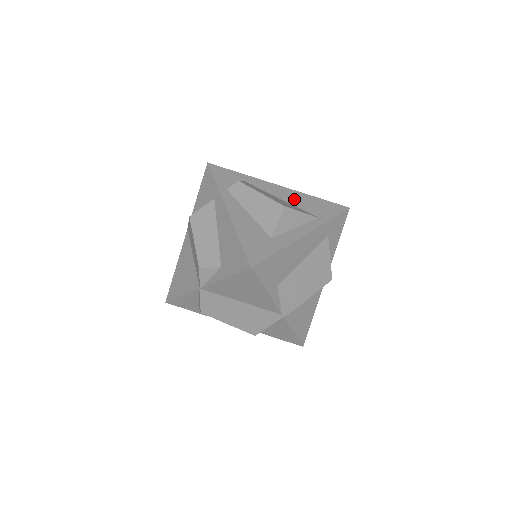
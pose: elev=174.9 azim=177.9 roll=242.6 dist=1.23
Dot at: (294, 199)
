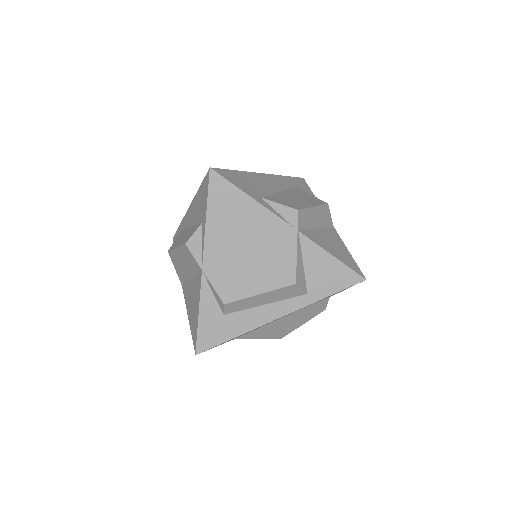
Dot at: occluded
